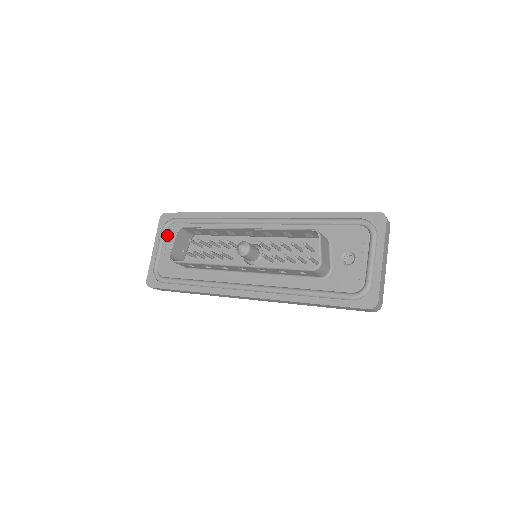
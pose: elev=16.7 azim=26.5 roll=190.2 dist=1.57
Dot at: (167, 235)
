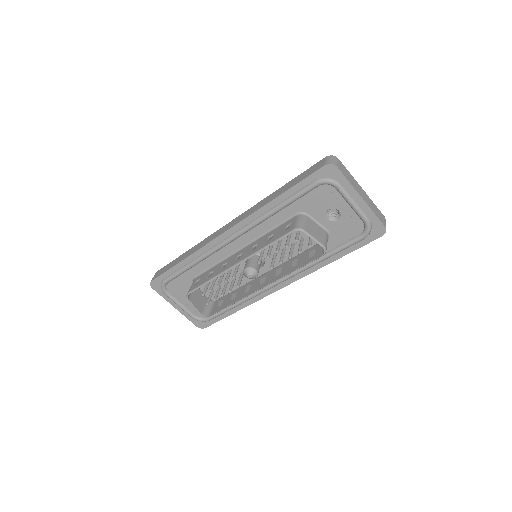
Dot at: (173, 294)
